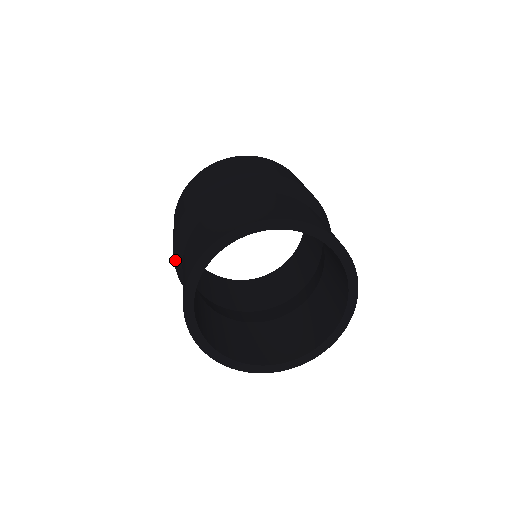
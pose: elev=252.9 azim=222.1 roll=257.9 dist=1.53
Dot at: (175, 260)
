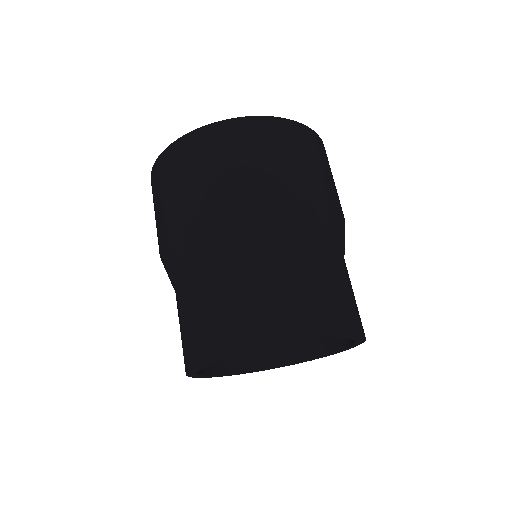
Dot at: (165, 256)
